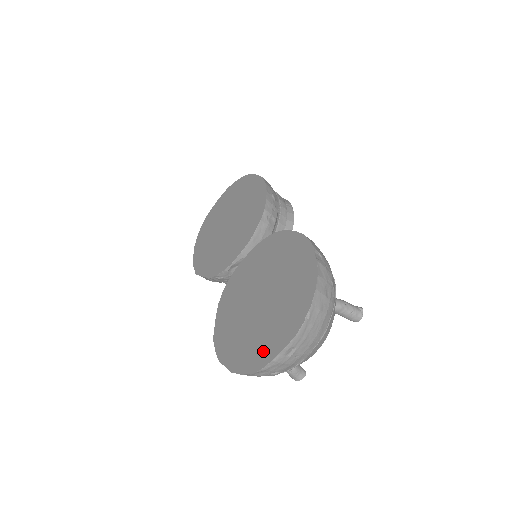
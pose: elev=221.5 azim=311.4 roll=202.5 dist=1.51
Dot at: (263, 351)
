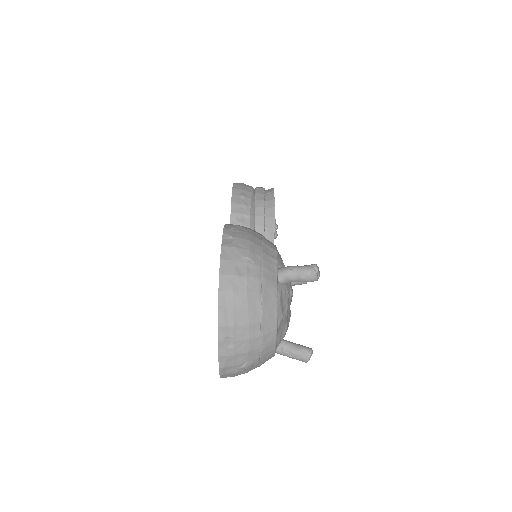
Dot at: occluded
